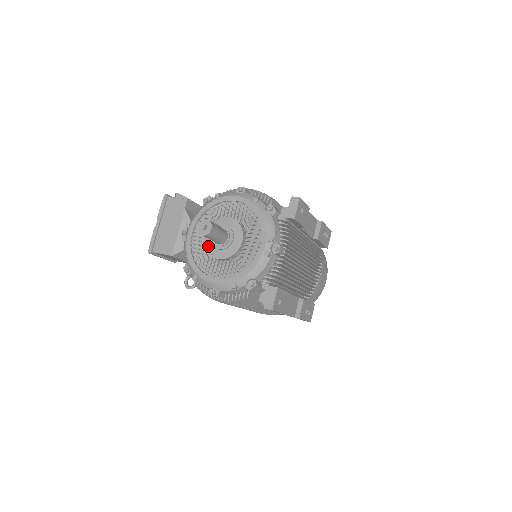
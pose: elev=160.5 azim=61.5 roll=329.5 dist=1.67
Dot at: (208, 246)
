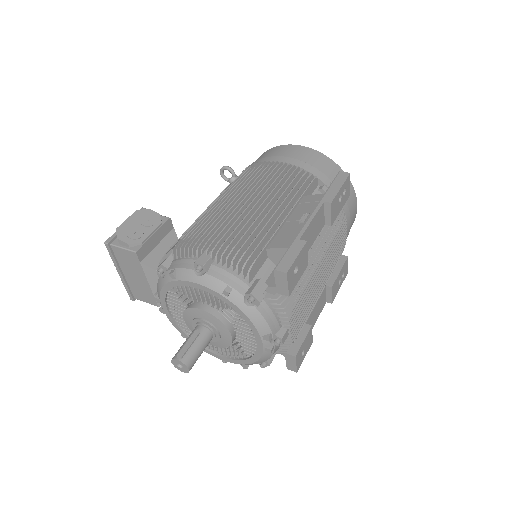
Dot at: occluded
